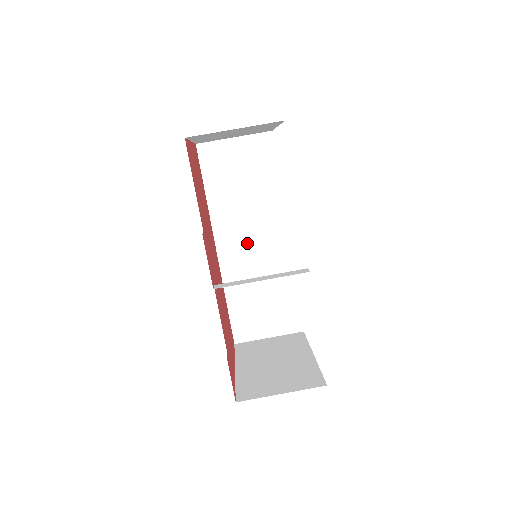
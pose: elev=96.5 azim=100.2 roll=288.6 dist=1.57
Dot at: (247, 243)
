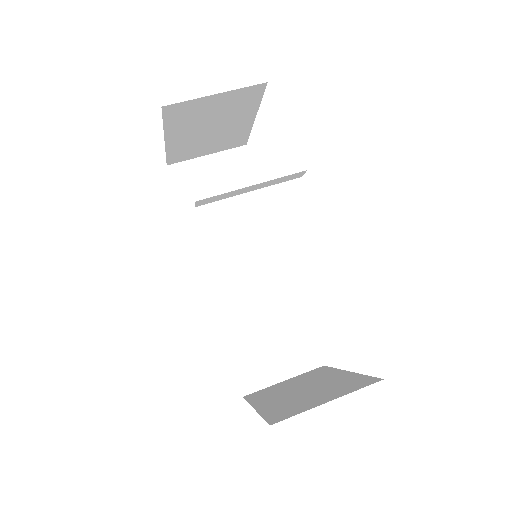
Dot at: (238, 266)
